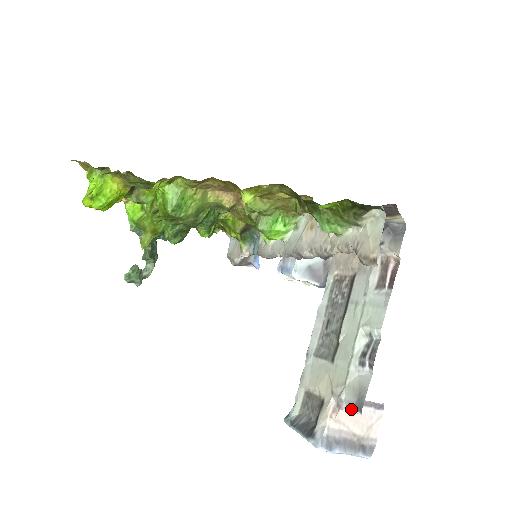
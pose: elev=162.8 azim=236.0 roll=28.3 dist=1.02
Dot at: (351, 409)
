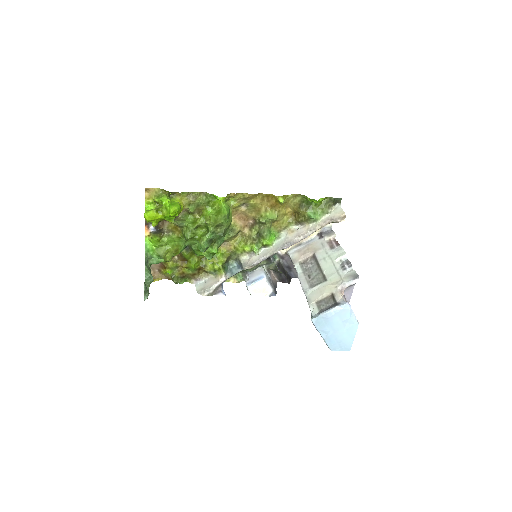
Dot at: (352, 282)
